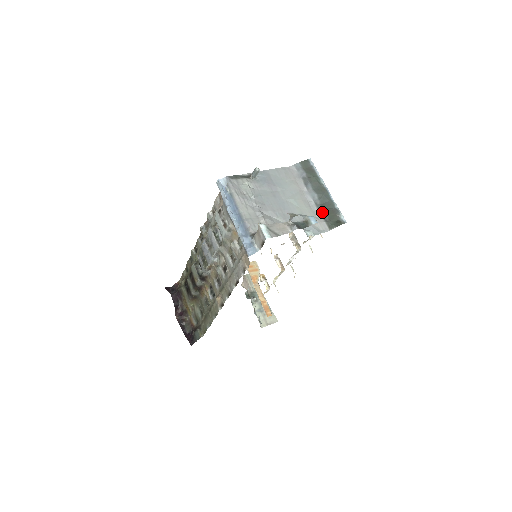
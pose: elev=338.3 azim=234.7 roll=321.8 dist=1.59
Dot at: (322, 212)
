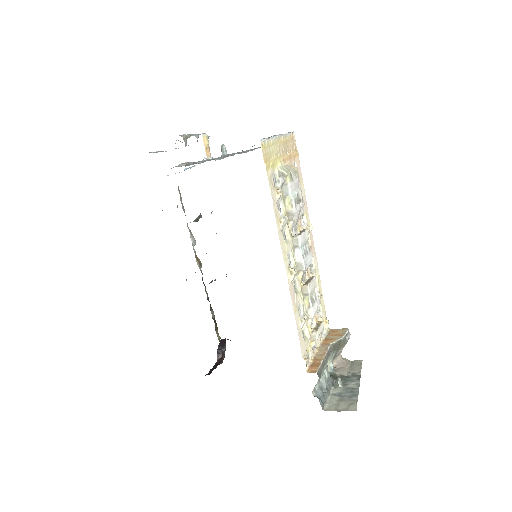
Dot at: occluded
